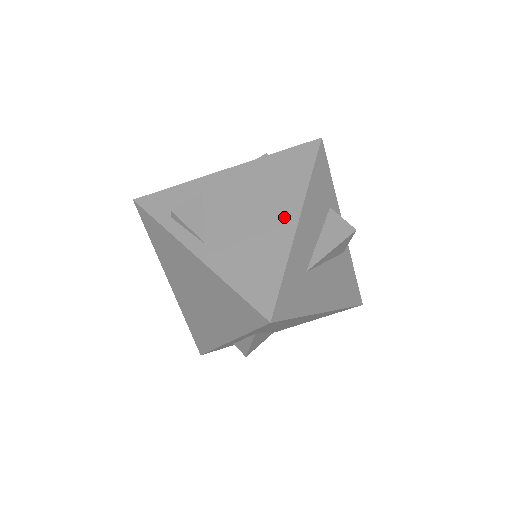
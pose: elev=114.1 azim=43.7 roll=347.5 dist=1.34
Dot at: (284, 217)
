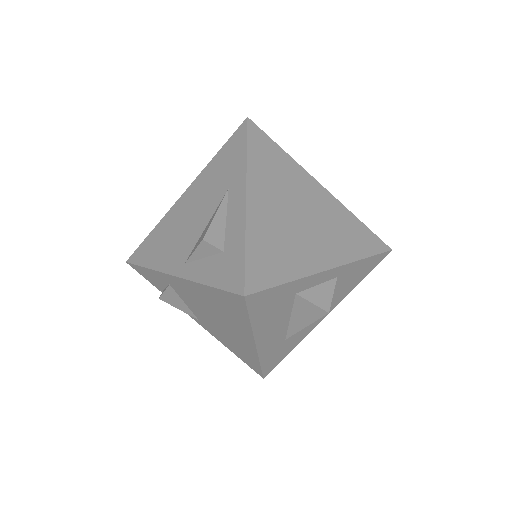
Dot at: (243, 338)
